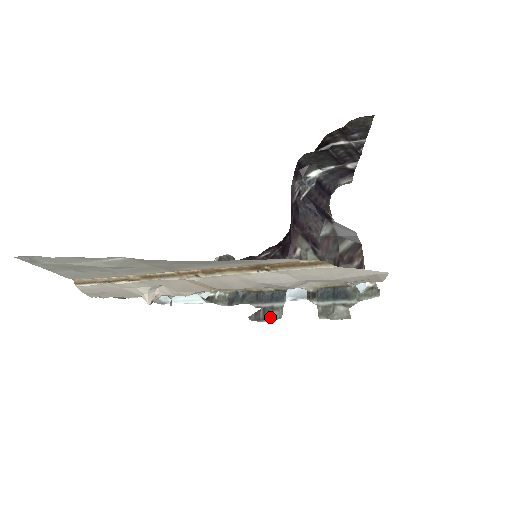
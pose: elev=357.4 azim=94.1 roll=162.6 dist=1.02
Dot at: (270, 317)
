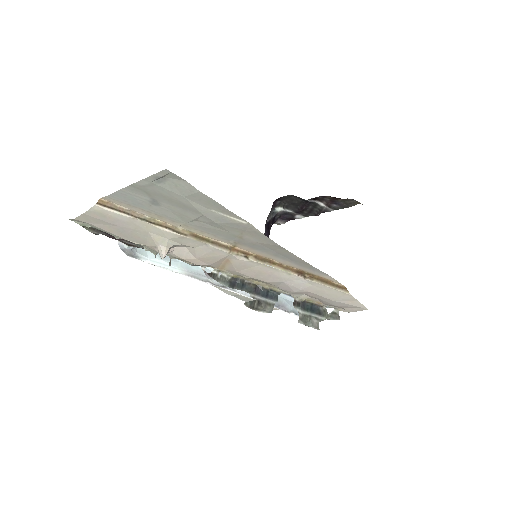
Dot at: (263, 309)
